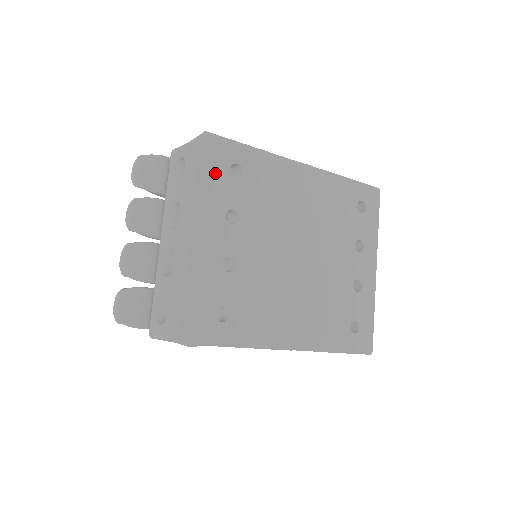
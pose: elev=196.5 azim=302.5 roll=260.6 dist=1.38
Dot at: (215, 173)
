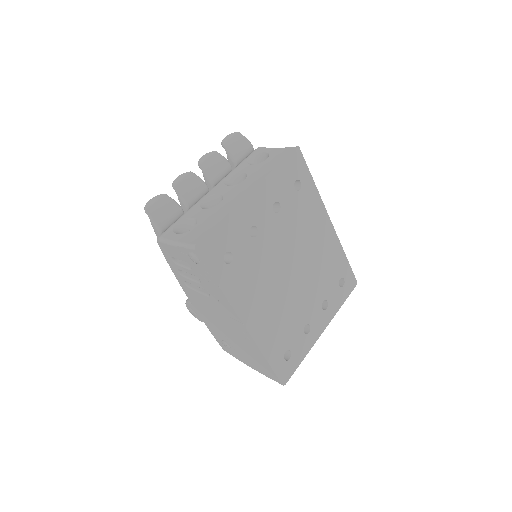
Dot at: (287, 174)
